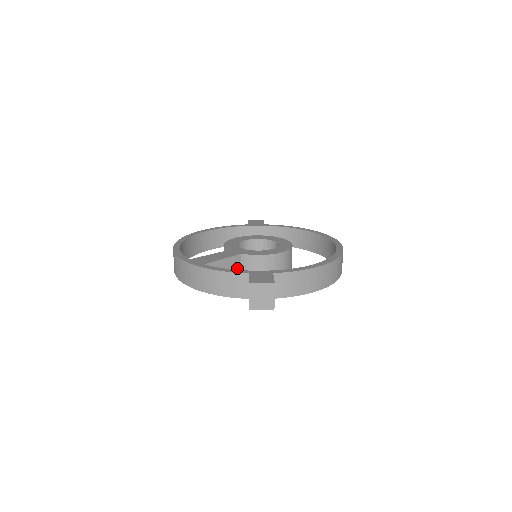
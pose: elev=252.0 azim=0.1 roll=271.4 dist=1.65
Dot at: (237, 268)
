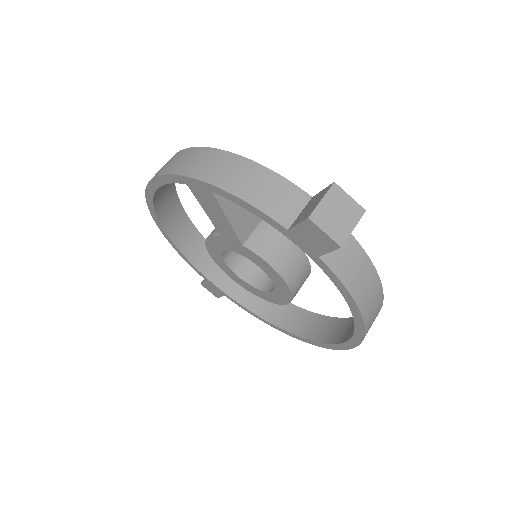
Dot at: (248, 228)
